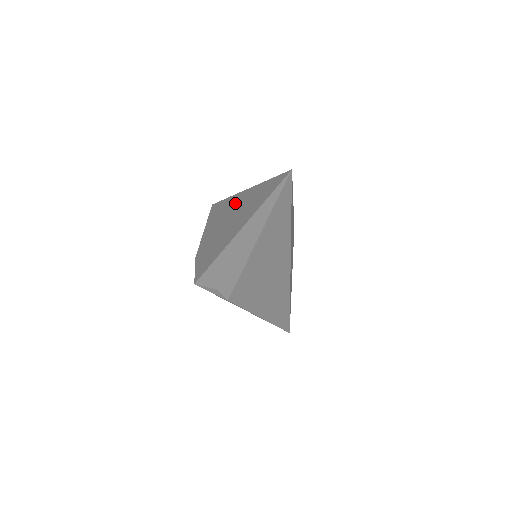
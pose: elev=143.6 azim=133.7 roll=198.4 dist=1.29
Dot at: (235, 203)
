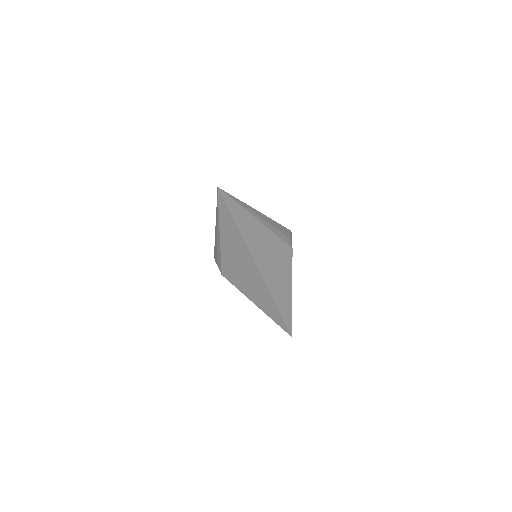
Dot at: occluded
